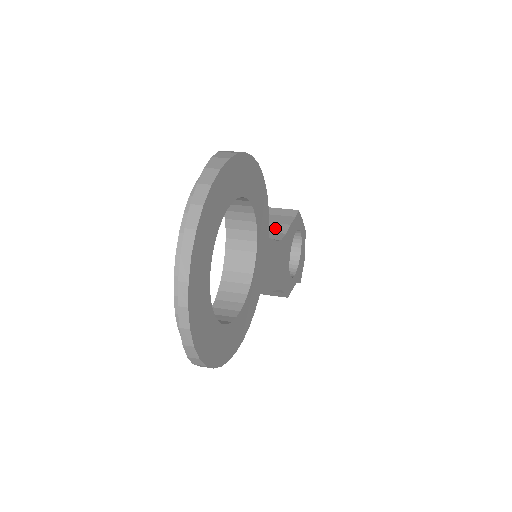
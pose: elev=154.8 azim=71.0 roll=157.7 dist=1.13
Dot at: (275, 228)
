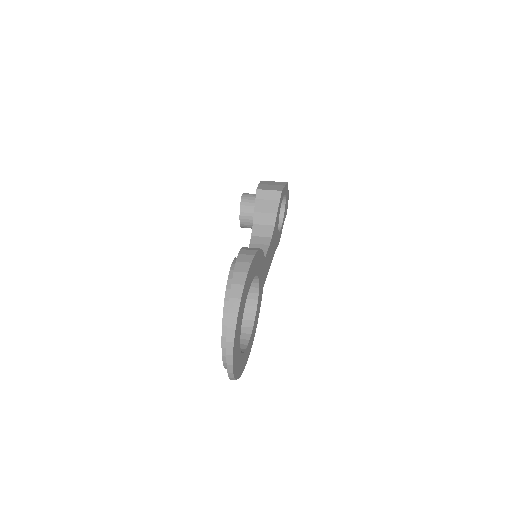
Dot at: (266, 220)
